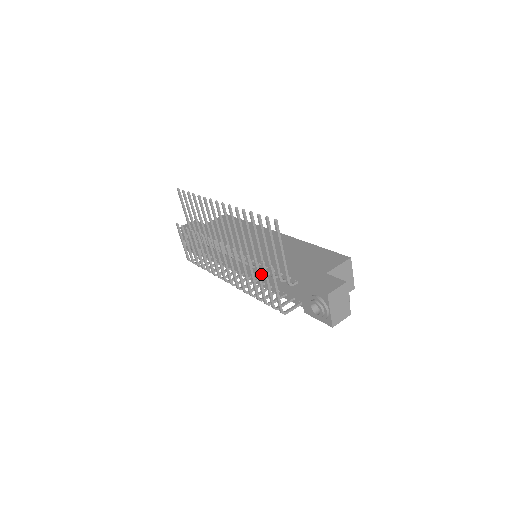
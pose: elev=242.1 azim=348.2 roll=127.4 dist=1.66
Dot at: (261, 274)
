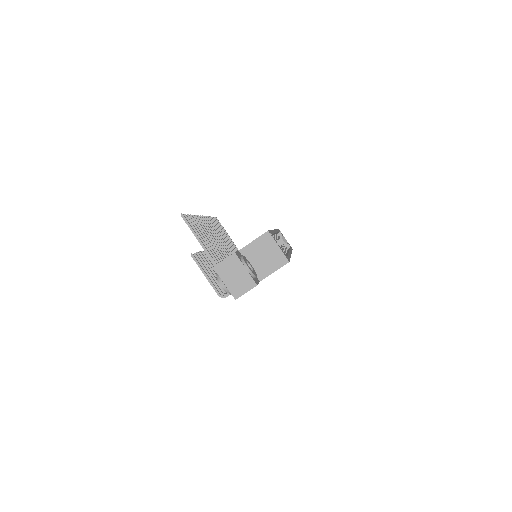
Dot at: occluded
